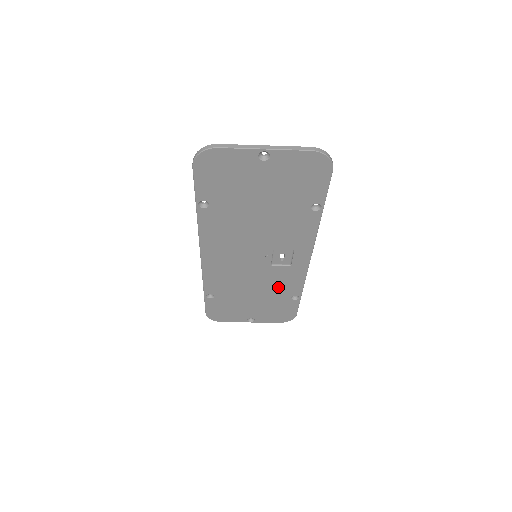
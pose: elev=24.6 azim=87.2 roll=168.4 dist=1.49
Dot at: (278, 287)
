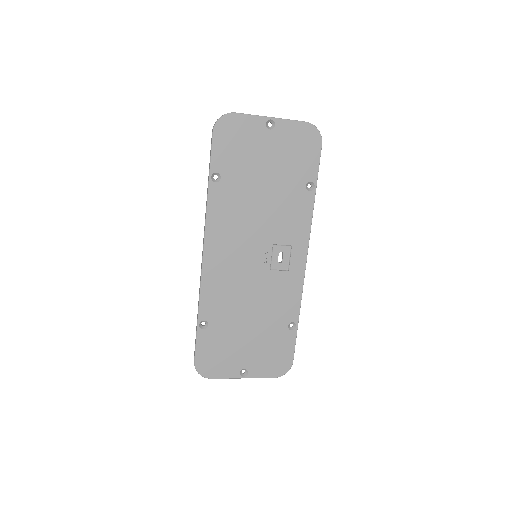
Dot at: (275, 307)
